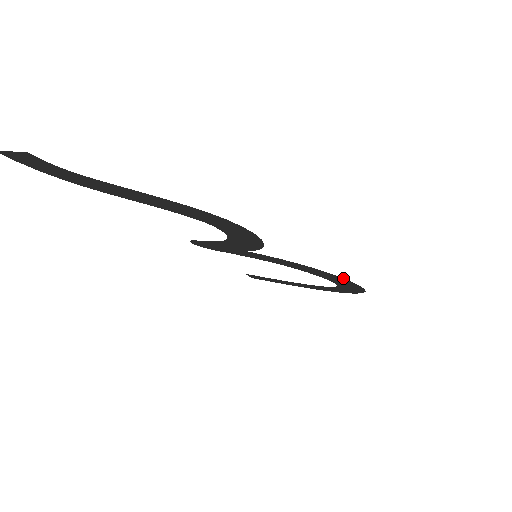
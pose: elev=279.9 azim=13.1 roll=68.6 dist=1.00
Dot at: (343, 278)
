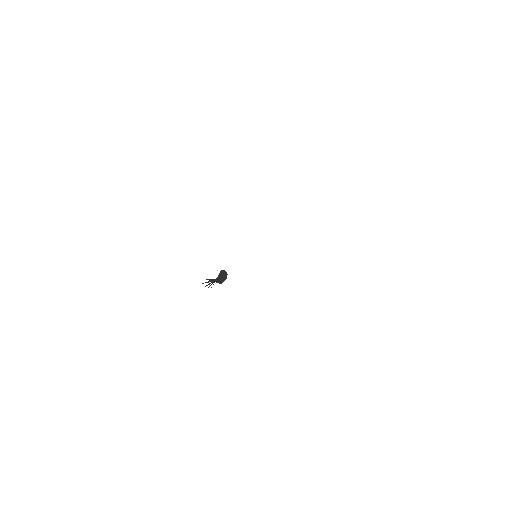
Dot at: occluded
